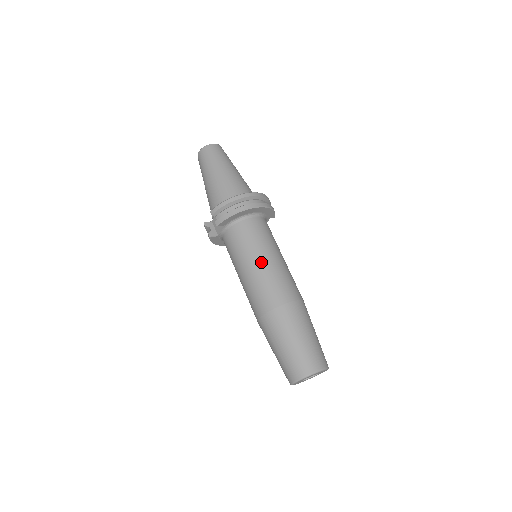
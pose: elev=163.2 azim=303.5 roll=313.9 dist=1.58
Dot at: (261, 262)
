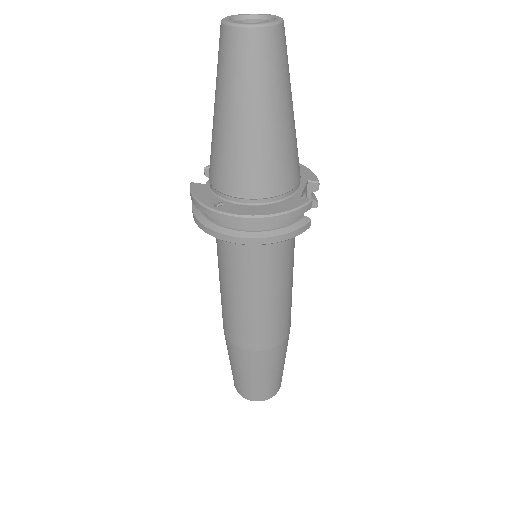
Dot at: (228, 293)
